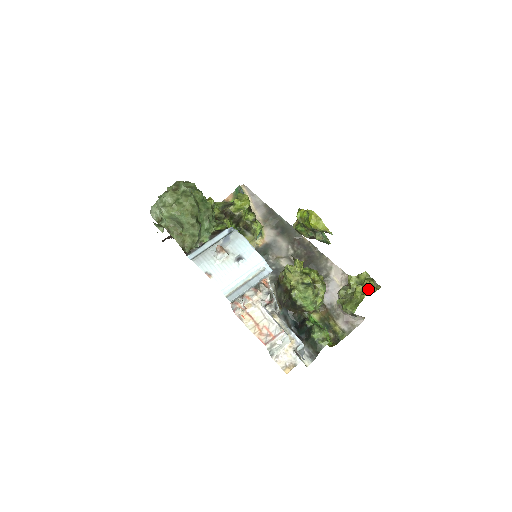
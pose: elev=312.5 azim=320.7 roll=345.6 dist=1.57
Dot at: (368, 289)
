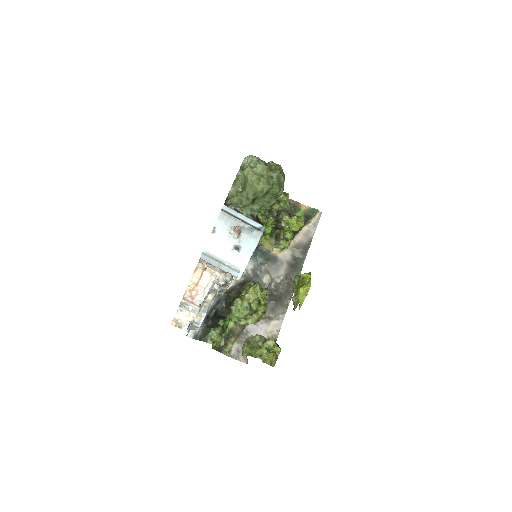
Dot at: (266, 358)
